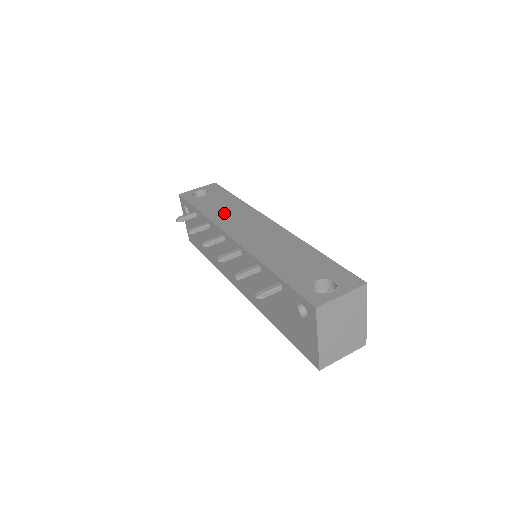
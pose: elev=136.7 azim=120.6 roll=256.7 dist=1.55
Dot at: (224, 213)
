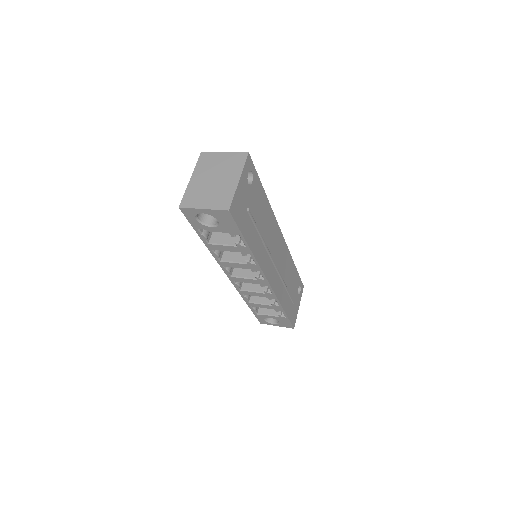
Dot at: occluded
